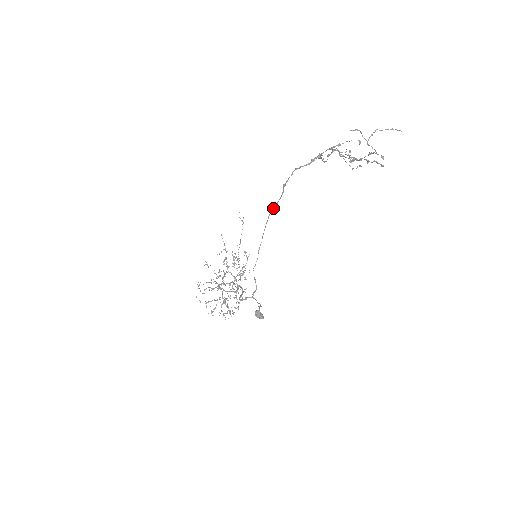
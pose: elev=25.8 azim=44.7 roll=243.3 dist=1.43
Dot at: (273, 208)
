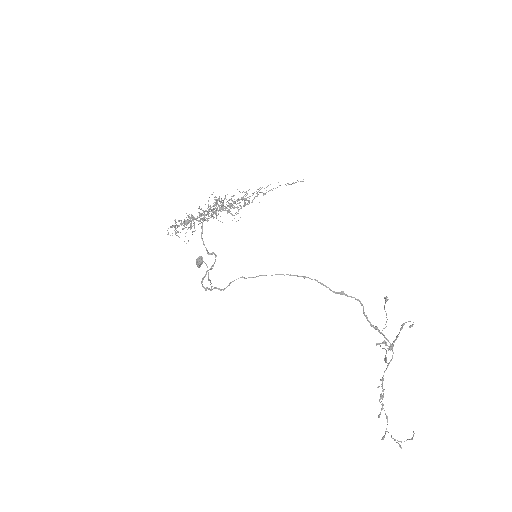
Dot at: (314, 279)
